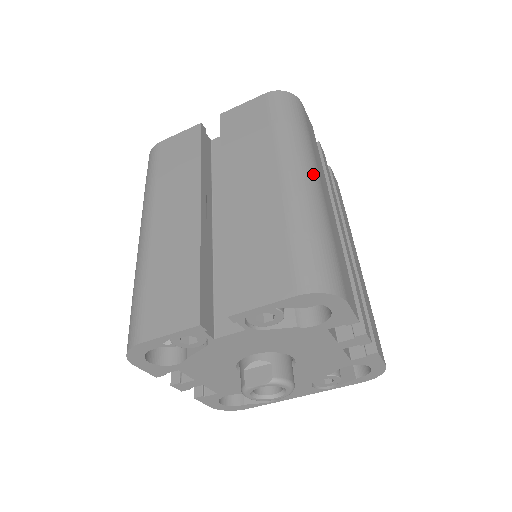
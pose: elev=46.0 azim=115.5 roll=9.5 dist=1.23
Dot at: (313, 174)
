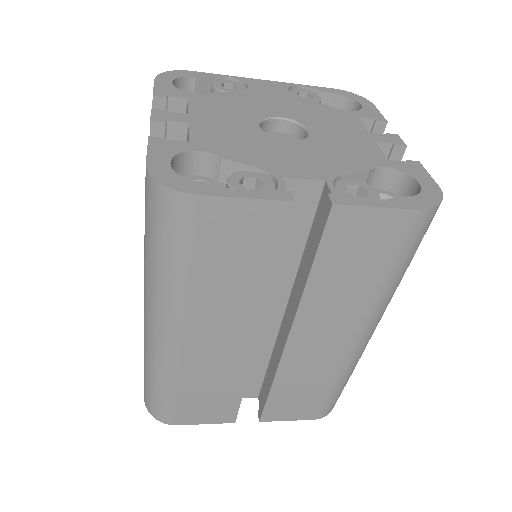
Dot at: occluded
